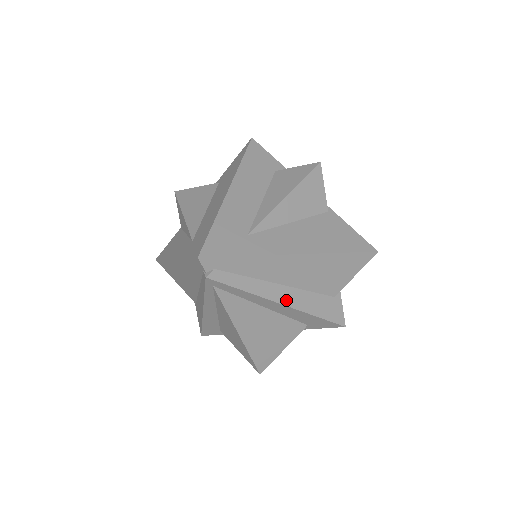
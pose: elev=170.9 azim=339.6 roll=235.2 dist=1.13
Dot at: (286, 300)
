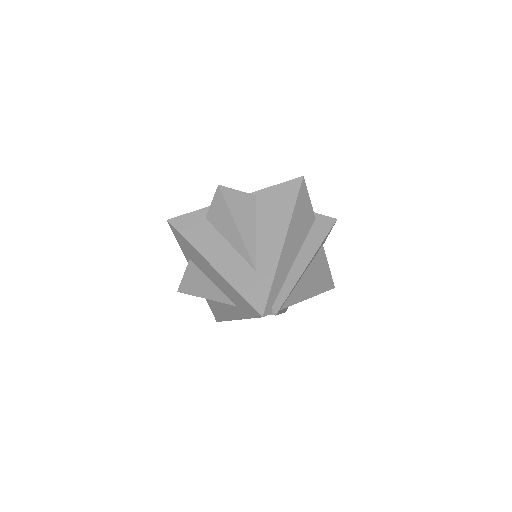
Dot at: (306, 260)
